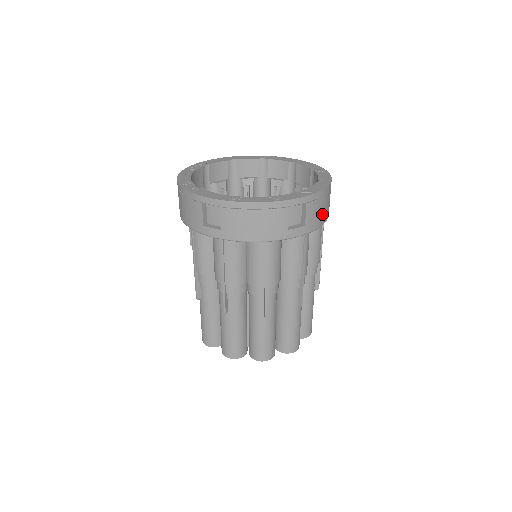
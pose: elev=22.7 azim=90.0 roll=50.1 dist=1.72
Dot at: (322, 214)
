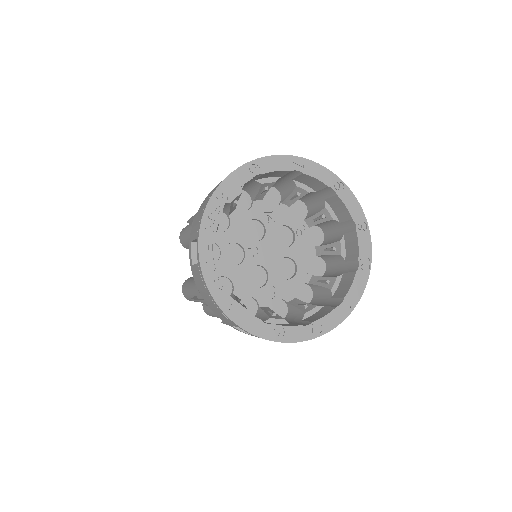
Dot at: occluded
